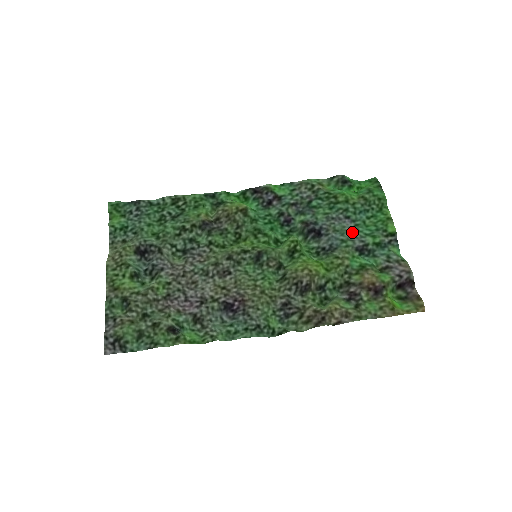
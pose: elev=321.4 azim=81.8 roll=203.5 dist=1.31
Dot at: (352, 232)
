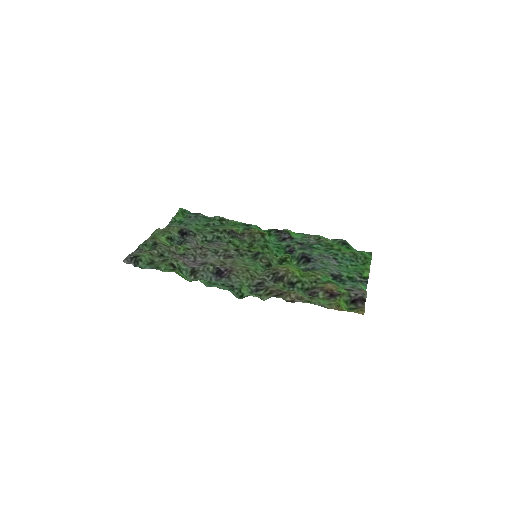
Dot at: (334, 266)
